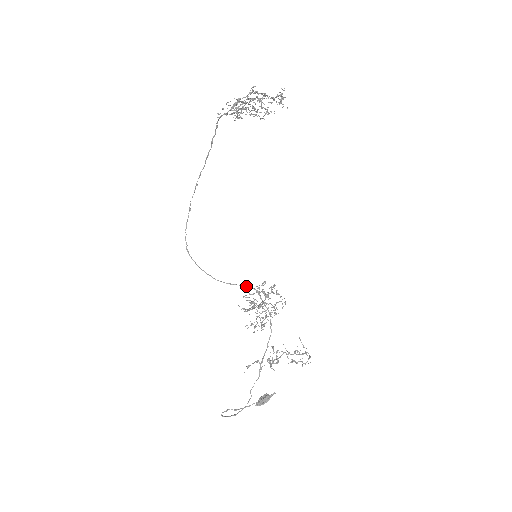
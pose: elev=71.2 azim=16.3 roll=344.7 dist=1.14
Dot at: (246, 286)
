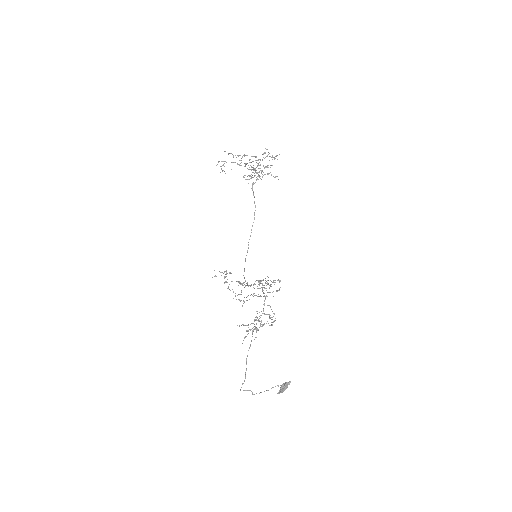
Dot at: occluded
